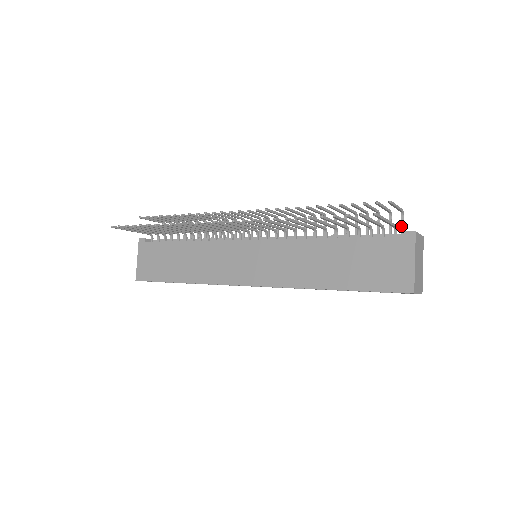
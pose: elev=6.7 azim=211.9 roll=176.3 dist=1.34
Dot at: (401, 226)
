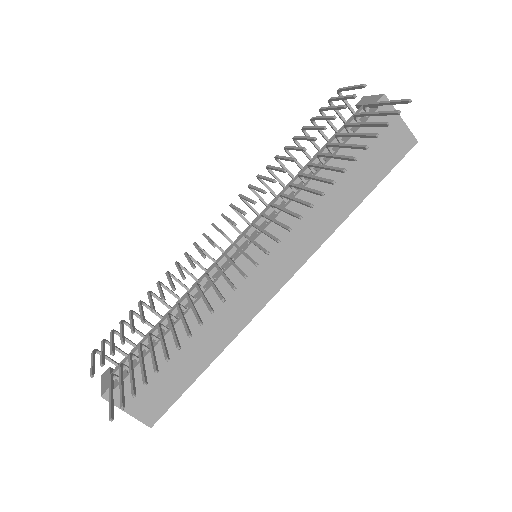
Dot at: (346, 104)
